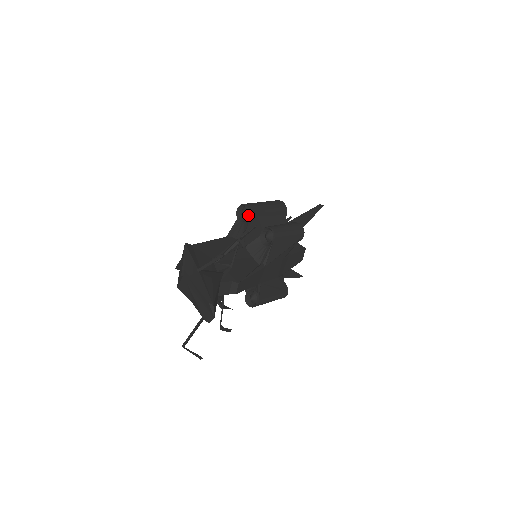
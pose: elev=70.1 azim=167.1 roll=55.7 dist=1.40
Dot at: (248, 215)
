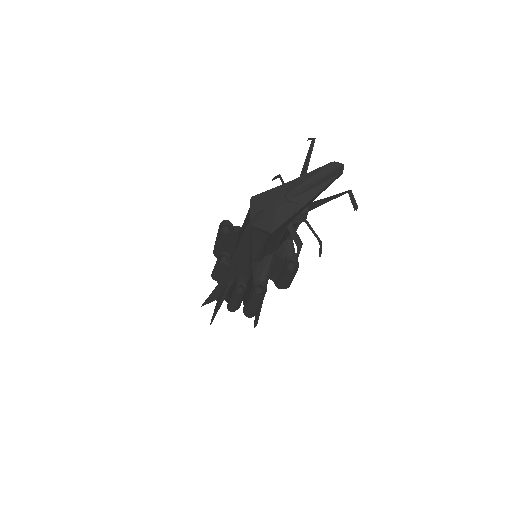
Dot at: (232, 224)
